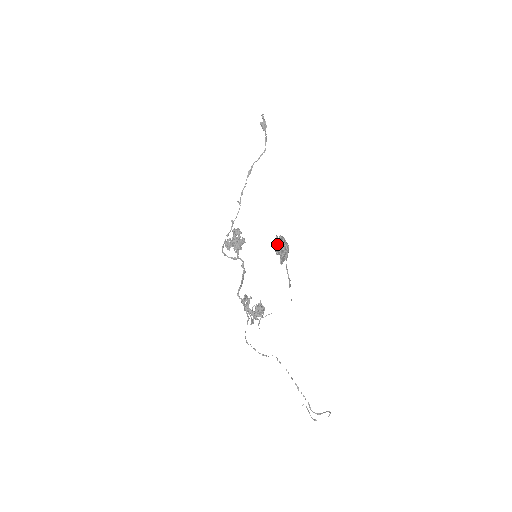
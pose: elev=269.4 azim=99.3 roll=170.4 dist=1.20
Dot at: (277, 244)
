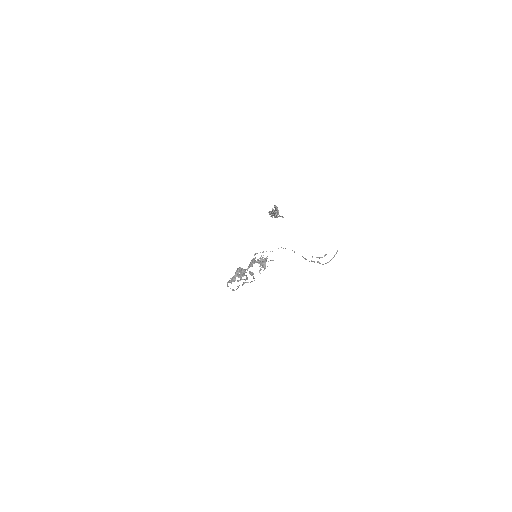
Dot at: (270, 213)
